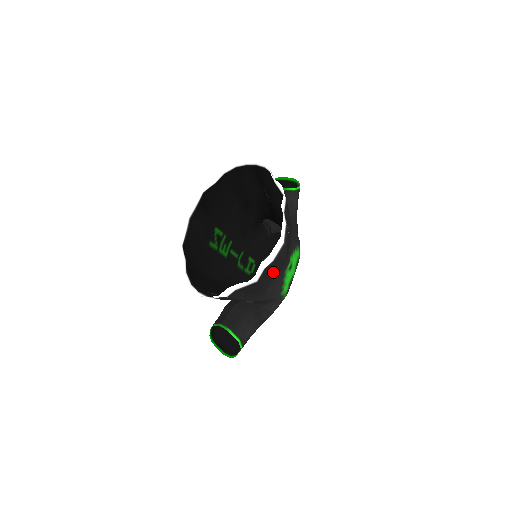
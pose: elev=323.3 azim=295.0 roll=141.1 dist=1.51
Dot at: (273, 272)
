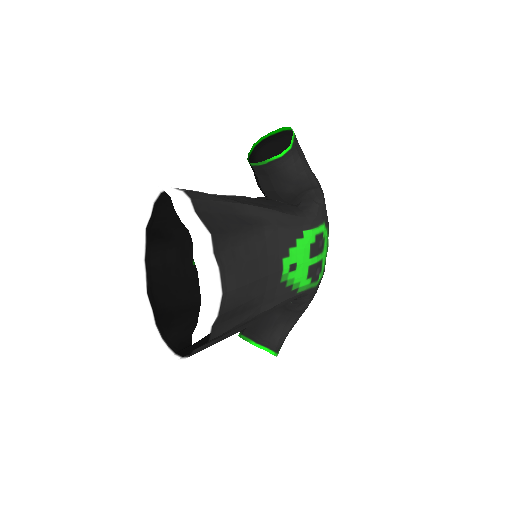
Dot at: (242, 309)
